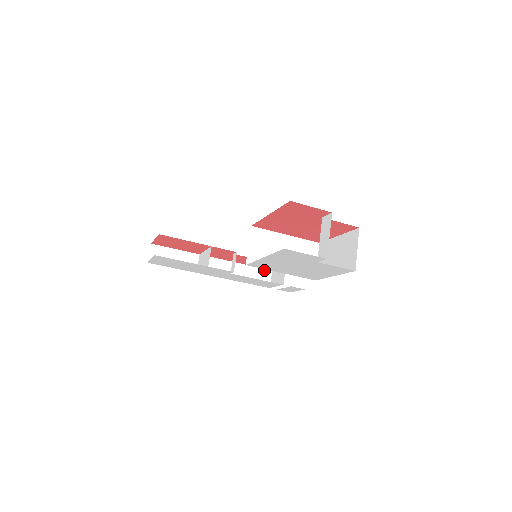
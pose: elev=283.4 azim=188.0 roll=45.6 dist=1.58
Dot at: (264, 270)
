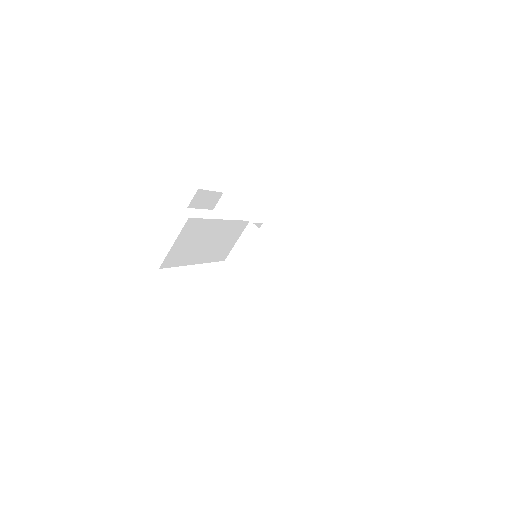
Dot at: (325, 273)
